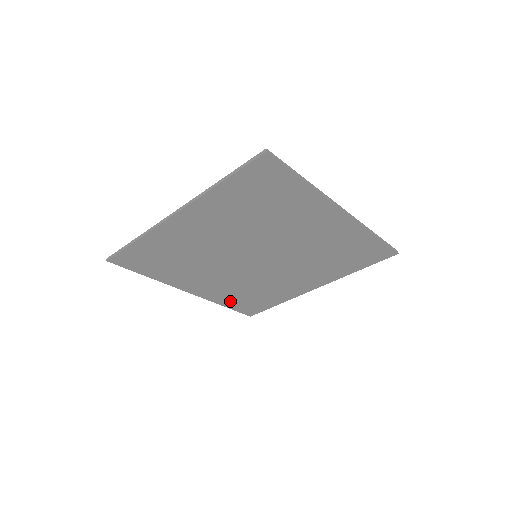
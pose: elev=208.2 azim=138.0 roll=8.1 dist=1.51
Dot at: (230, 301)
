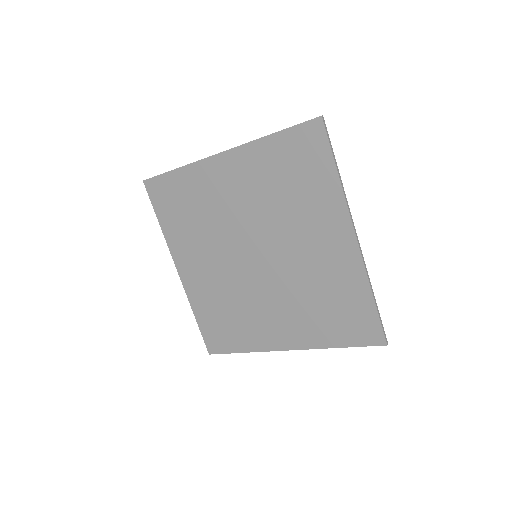
Dot at: (204, 313)
